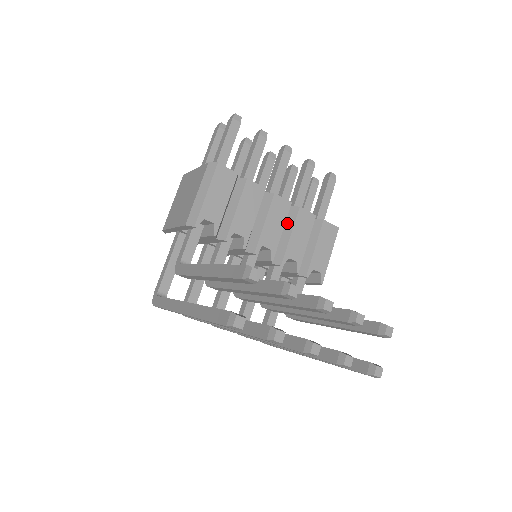
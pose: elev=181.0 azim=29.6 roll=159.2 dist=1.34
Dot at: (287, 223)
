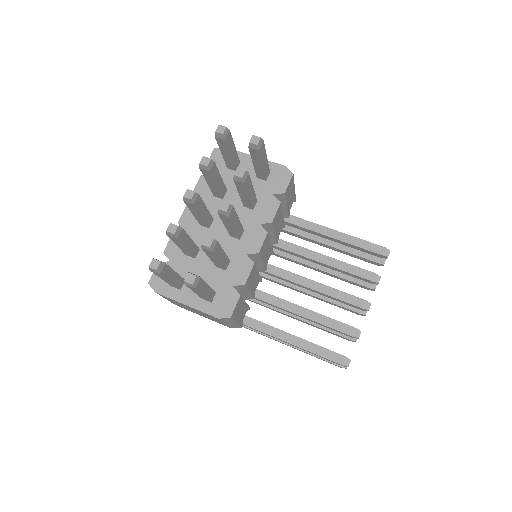
Dot at: occluded
